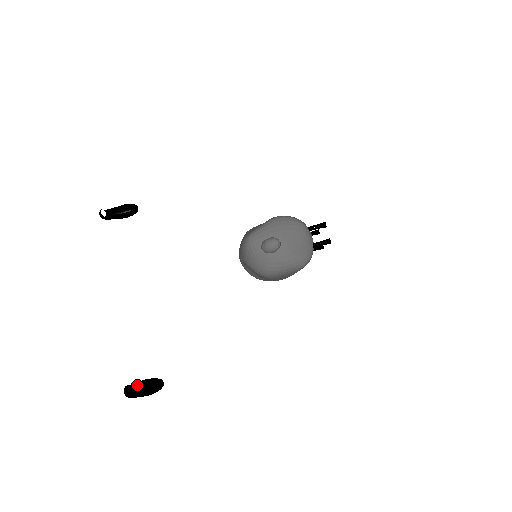
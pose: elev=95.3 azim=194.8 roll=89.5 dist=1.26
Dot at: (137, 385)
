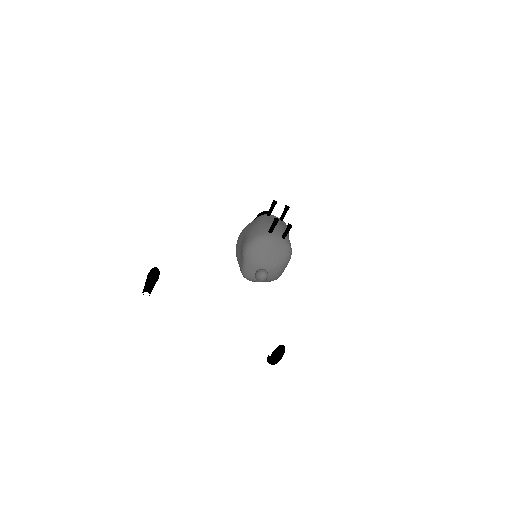
Dot at: (271, 356)
